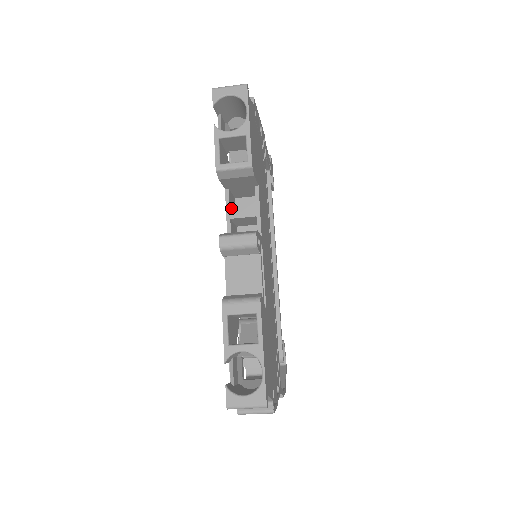
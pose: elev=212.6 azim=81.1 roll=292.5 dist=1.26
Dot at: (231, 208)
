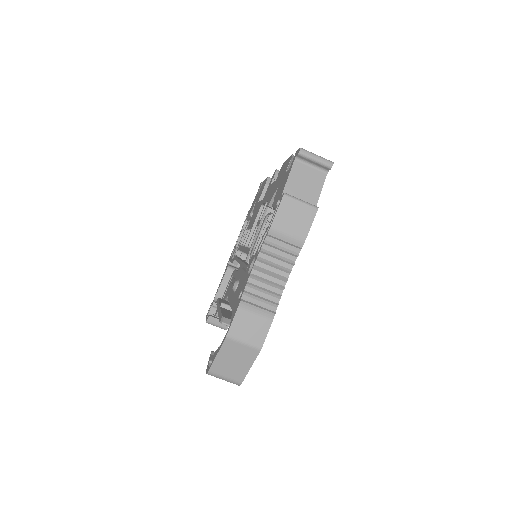
Dot at: occluded
